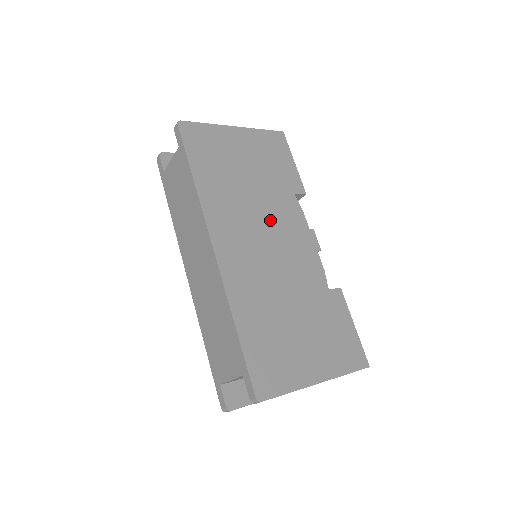
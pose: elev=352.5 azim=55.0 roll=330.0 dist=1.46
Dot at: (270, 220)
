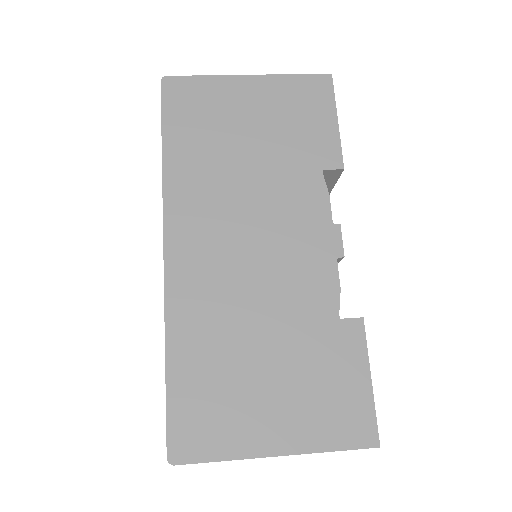
Dot at: (266, 211)
